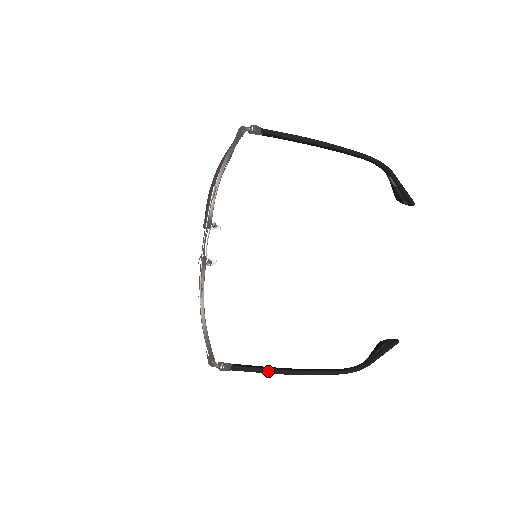
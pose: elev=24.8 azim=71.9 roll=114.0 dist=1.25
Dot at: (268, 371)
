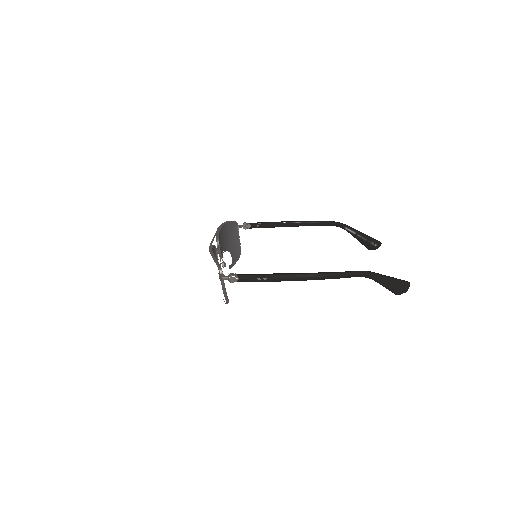
Dot at: (269, 274)
